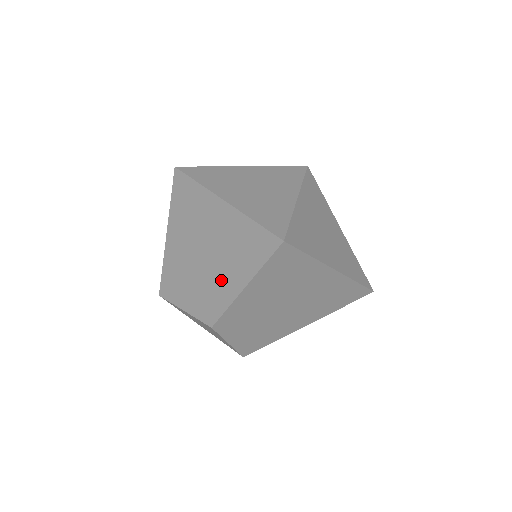
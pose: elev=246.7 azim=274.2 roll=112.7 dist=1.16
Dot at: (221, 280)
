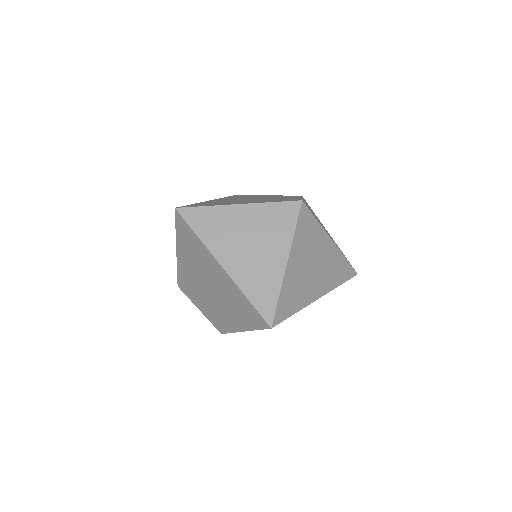
Dot at: (225, 314)
